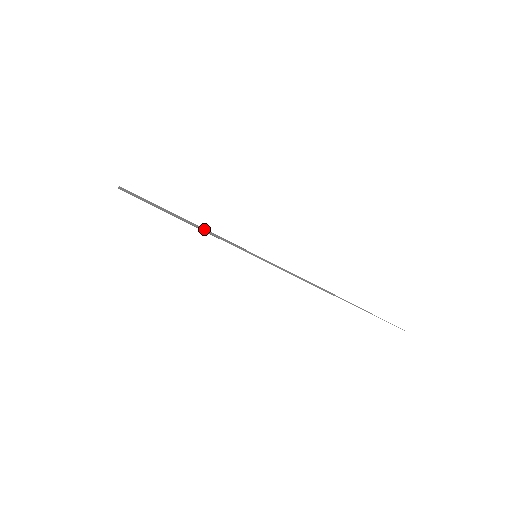
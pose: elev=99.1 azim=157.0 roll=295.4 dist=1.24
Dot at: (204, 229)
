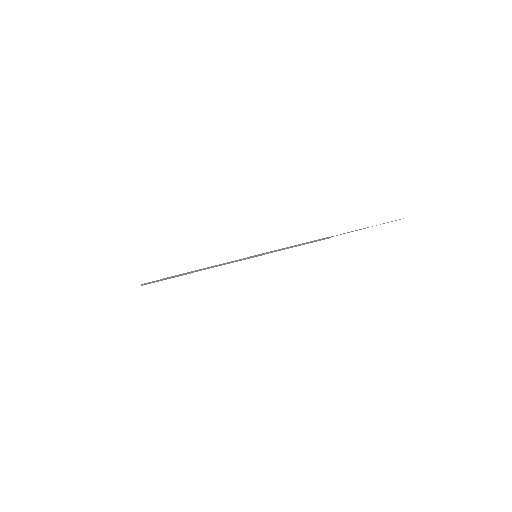
Dot at: (210, 267)
